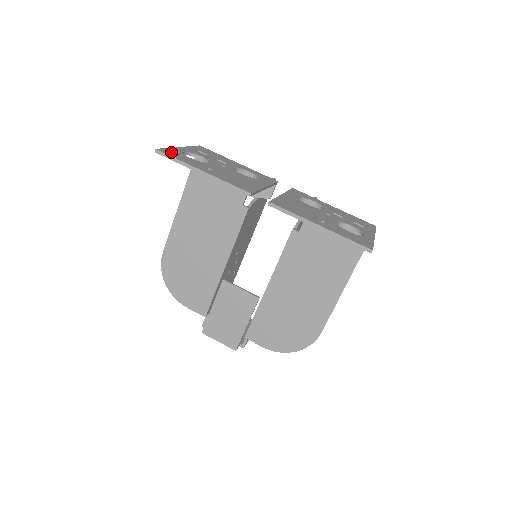
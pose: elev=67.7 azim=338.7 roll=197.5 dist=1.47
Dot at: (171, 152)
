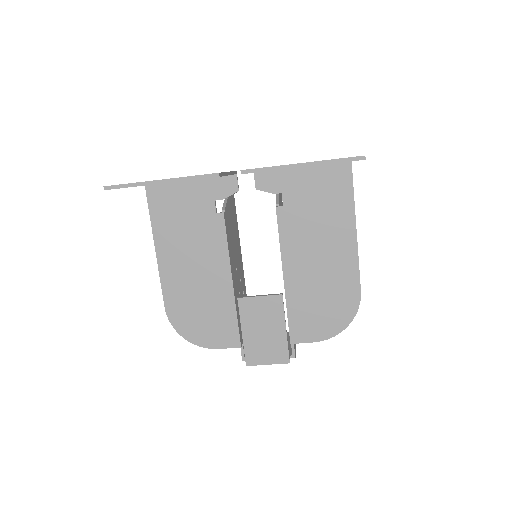
Dot at: occluded
